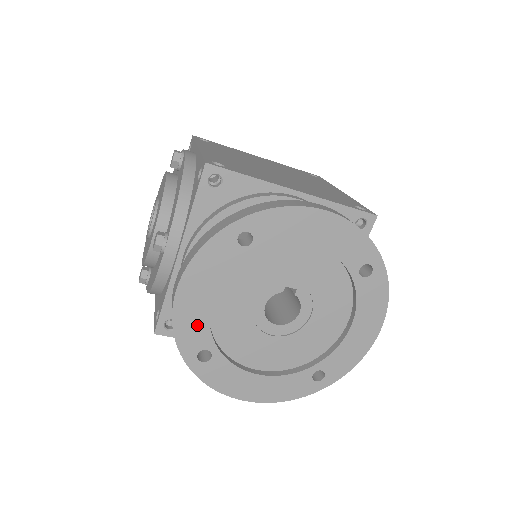
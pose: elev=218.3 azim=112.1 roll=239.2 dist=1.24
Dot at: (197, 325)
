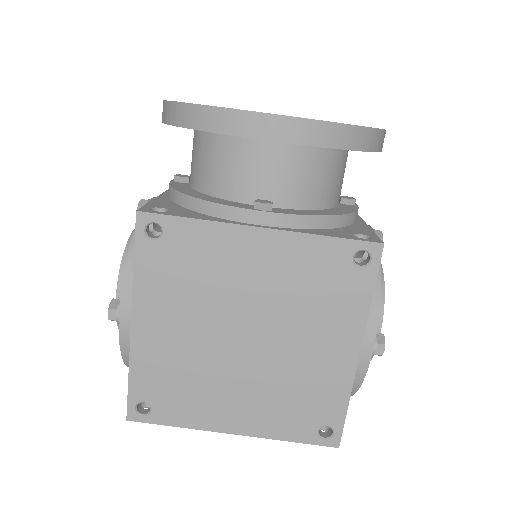
Dot at: occluded
